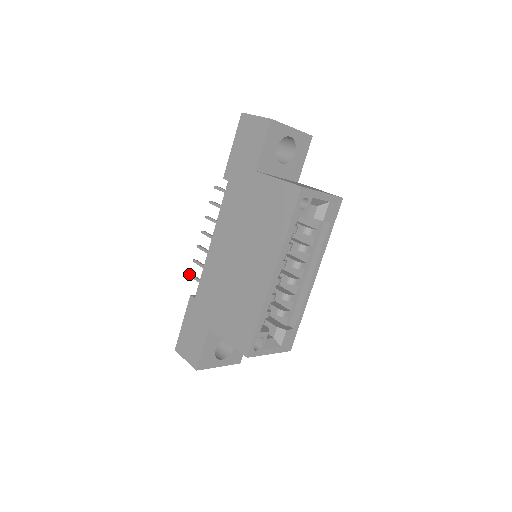
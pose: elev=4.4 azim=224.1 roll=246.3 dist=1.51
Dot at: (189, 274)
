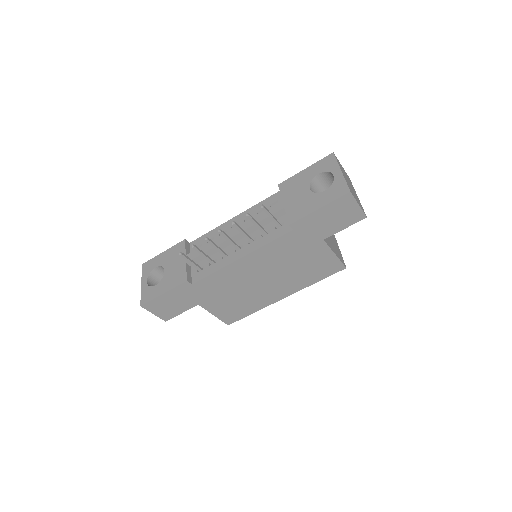
Dot at: (180, 254)
